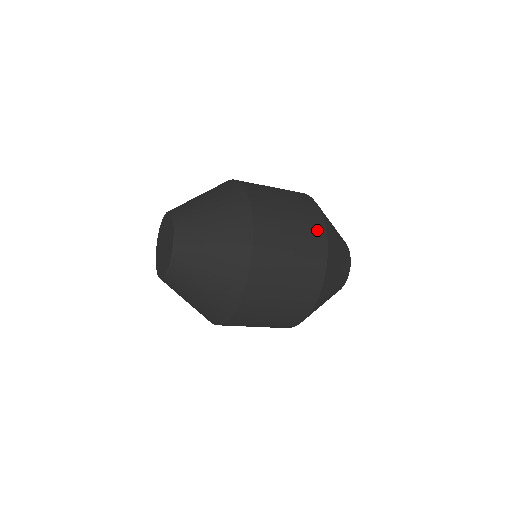
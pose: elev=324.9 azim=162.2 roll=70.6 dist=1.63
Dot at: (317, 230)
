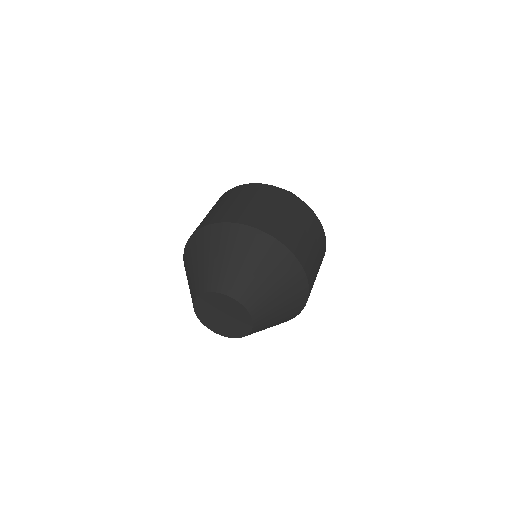
Dot at: (284, 196)
